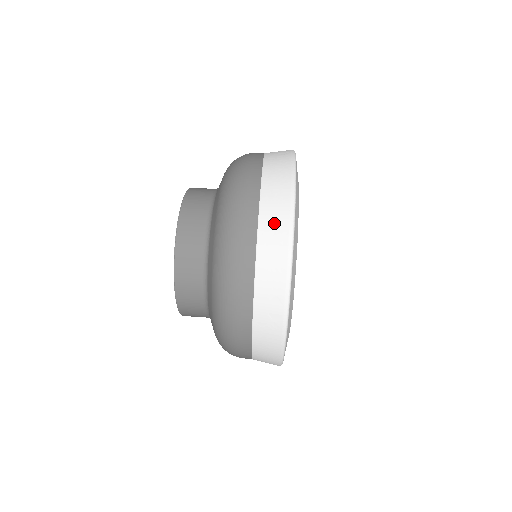
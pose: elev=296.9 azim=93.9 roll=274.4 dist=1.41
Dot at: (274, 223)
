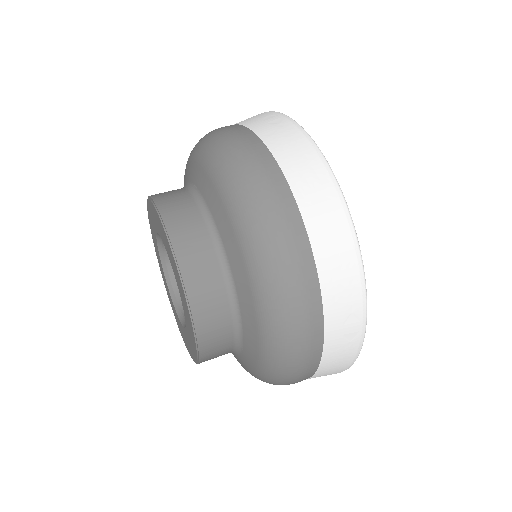
Dot at: (327, 225)
